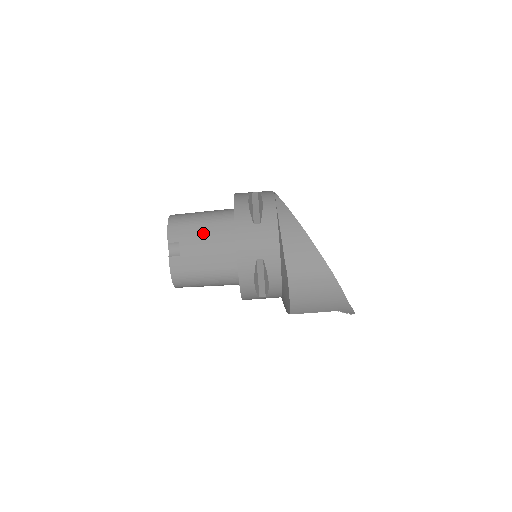
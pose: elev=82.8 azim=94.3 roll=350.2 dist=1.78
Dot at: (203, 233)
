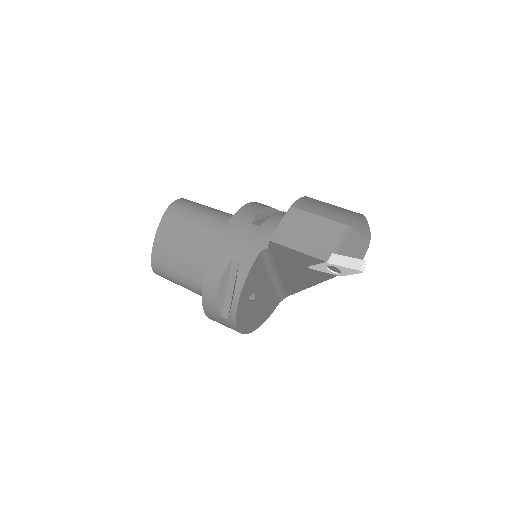
Dot at: occluded
